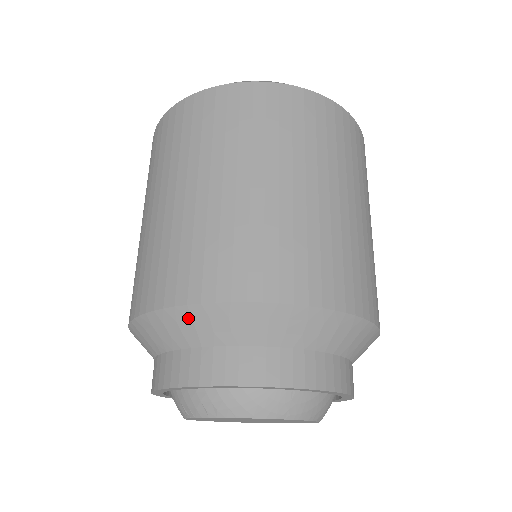
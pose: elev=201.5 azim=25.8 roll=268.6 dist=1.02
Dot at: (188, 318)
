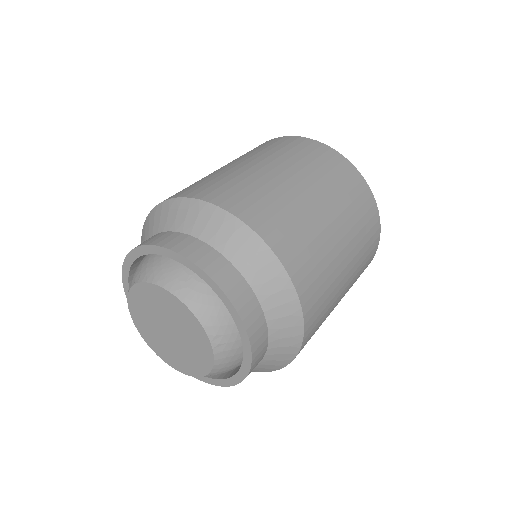
Dot at: (160, 211)
